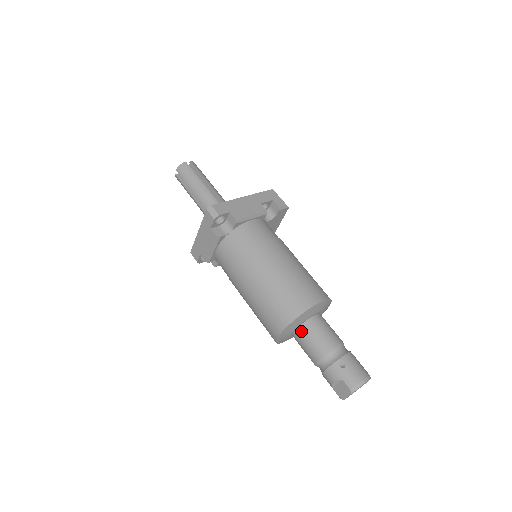
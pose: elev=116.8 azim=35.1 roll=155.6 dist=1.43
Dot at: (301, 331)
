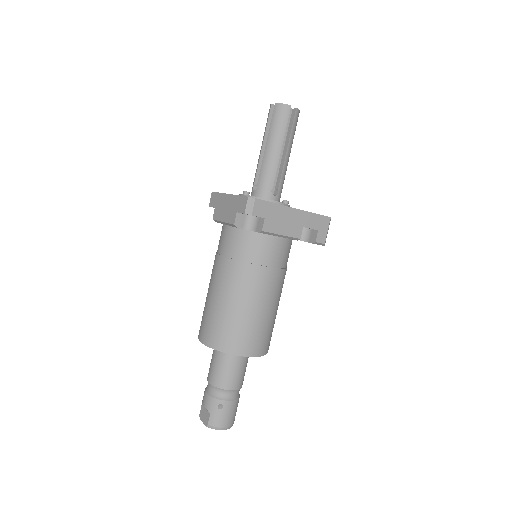
Dot at: (220, 354)
